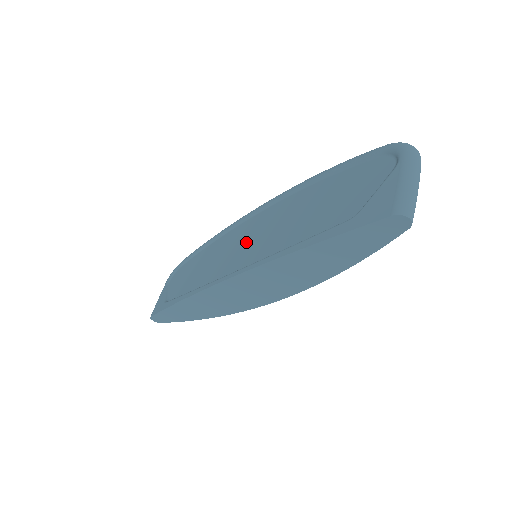
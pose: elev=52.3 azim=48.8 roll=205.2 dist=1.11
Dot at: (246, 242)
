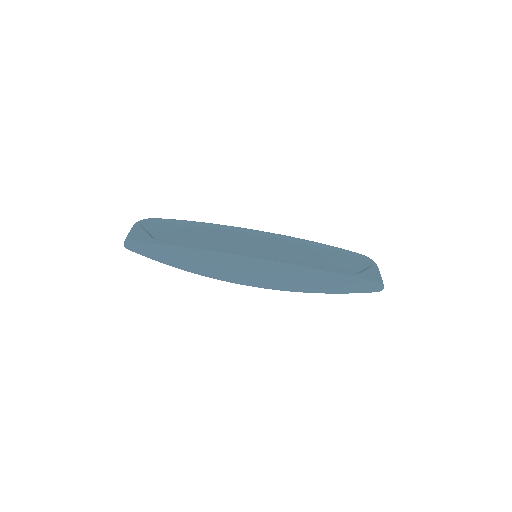
Dot at: (254, 244)
